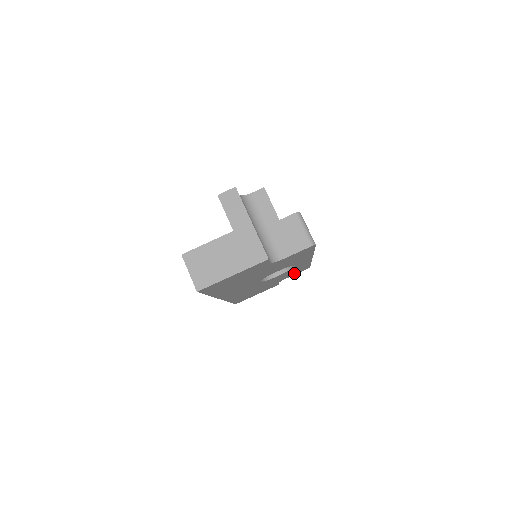
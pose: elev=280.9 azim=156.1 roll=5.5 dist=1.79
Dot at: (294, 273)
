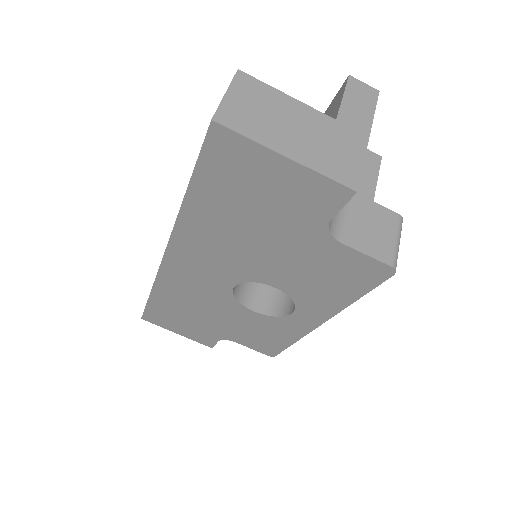
Dot at: (255, 341)
